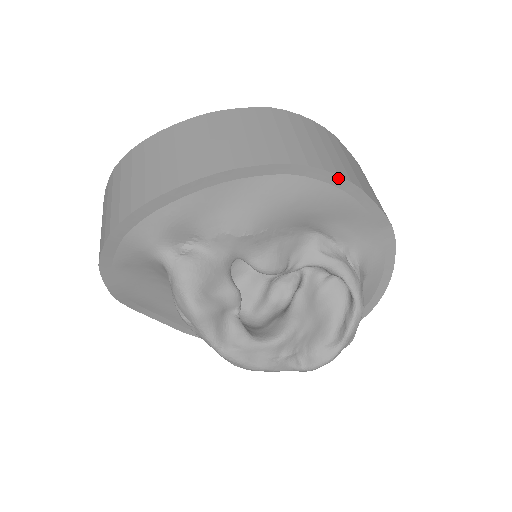
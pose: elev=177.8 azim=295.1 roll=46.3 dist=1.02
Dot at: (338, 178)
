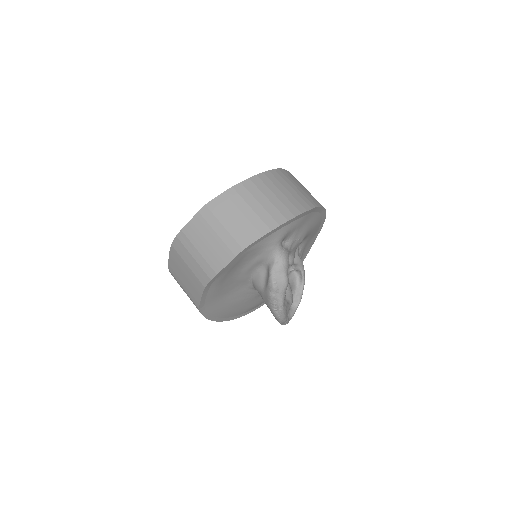
Dot at: (324, 219)
